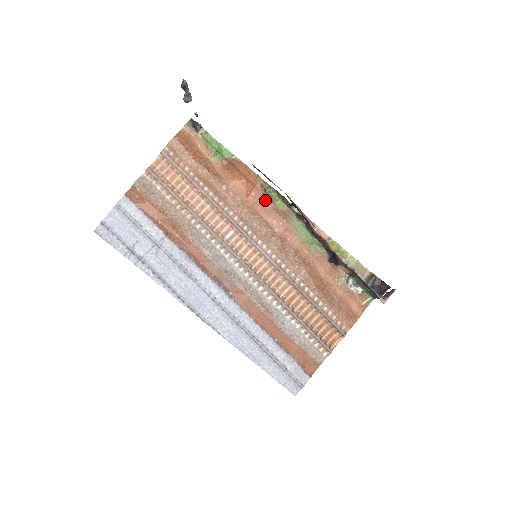
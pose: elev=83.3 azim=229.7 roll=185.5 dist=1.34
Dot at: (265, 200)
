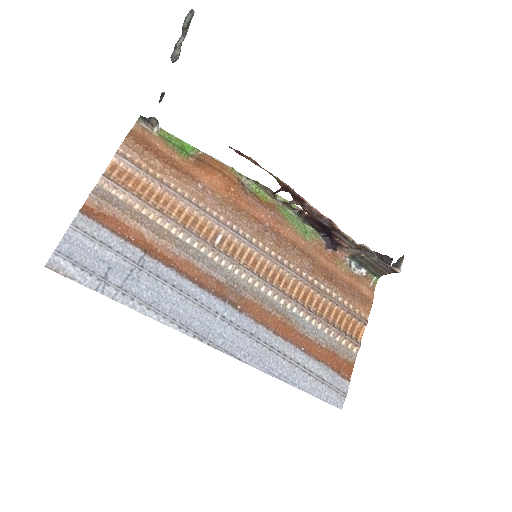
Dot at: (246, 194)
